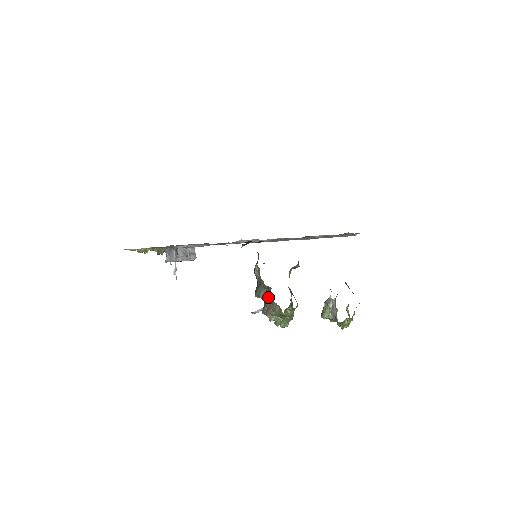
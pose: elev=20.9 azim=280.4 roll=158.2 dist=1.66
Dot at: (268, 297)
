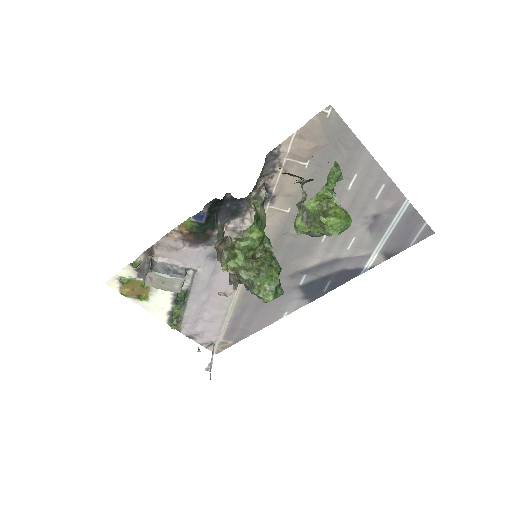
Dot at: (223, 241)
